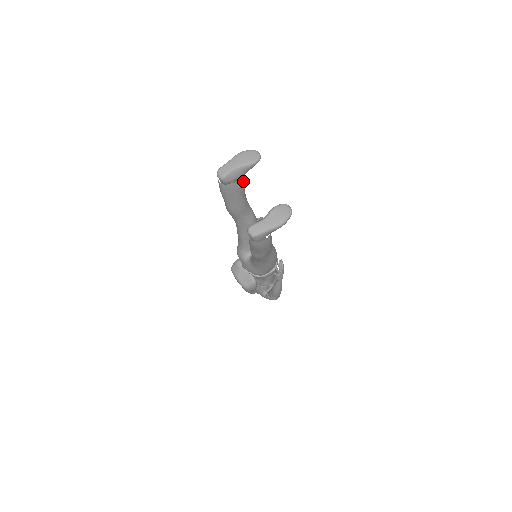
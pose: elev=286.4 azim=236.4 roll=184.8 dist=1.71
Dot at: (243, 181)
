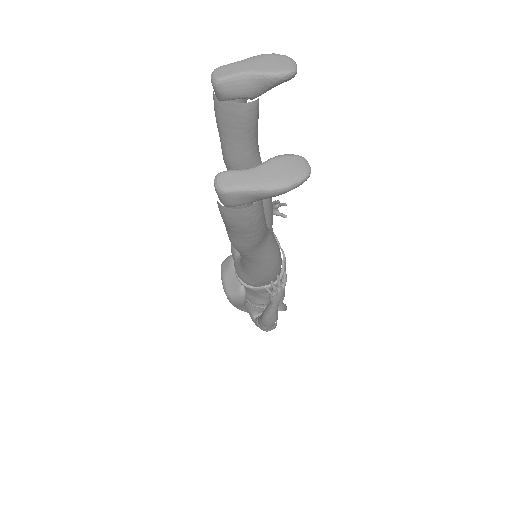
Dot at: (254, 106)
